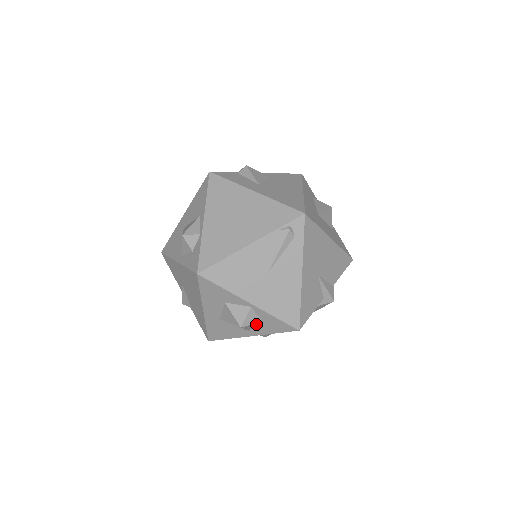
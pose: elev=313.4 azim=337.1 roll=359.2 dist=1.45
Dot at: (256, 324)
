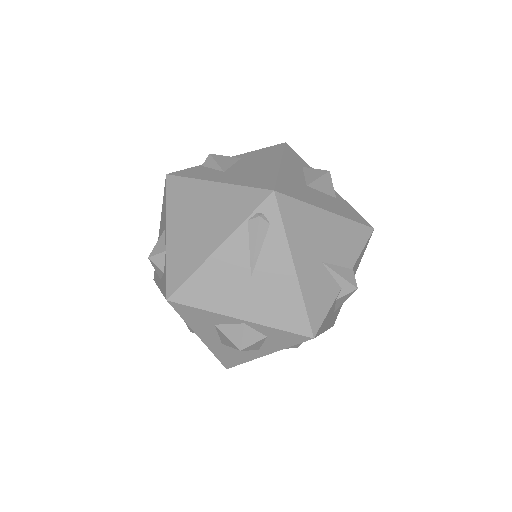
Dot at: (261, 341)
